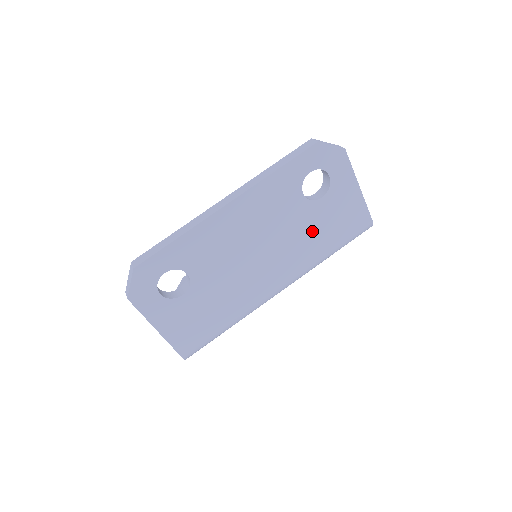
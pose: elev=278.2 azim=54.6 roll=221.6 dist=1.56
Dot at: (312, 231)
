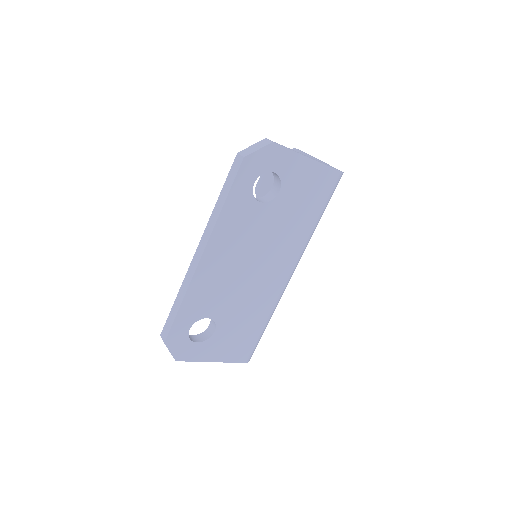
Dot at: (289, 219)
